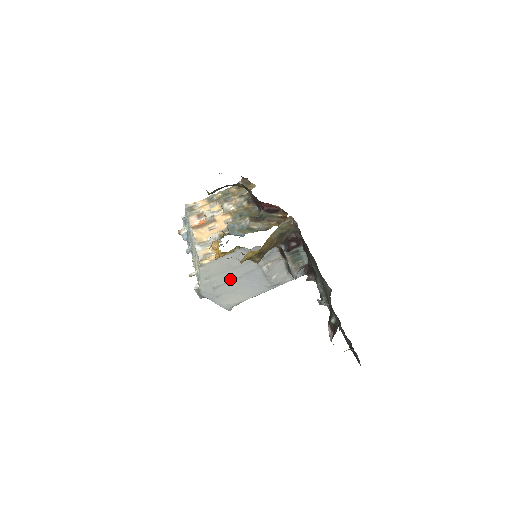
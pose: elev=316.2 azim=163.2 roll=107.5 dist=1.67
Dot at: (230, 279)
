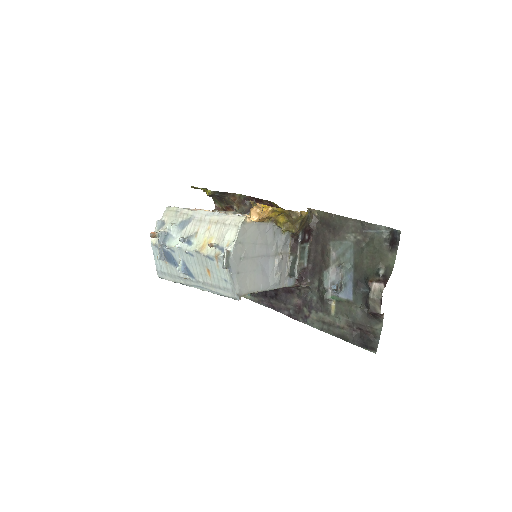
Dot at: (254, 255)
